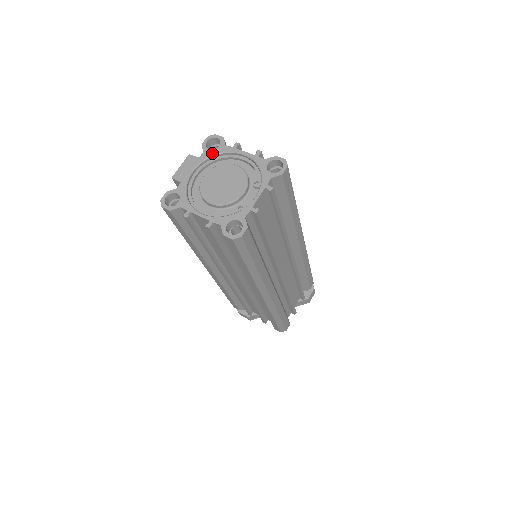
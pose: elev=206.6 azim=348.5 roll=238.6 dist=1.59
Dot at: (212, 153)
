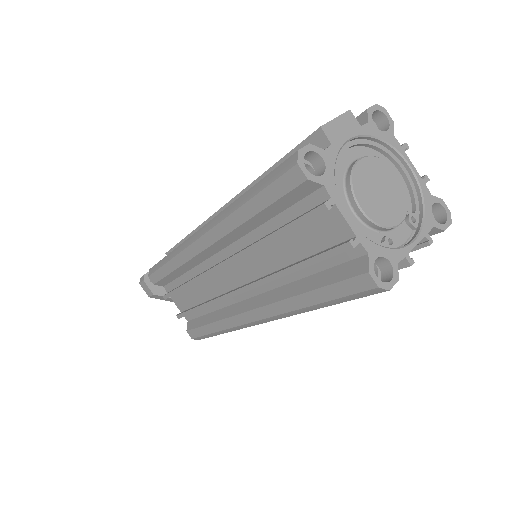
Dot at: (378, 134)
